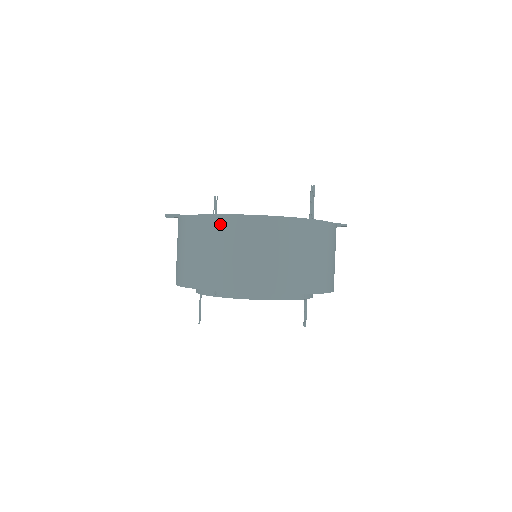
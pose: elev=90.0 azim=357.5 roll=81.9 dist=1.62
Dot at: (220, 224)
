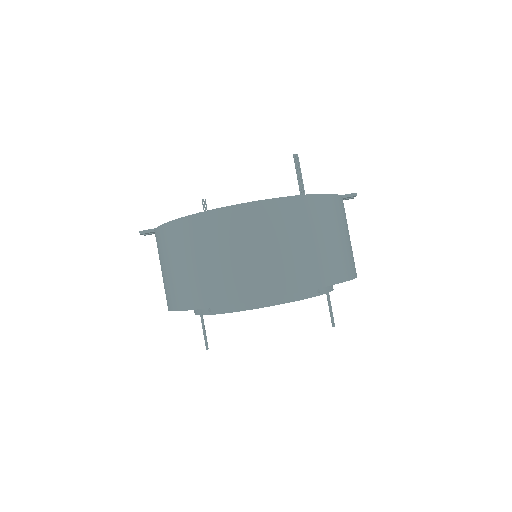
Dot at: (190, 227)
